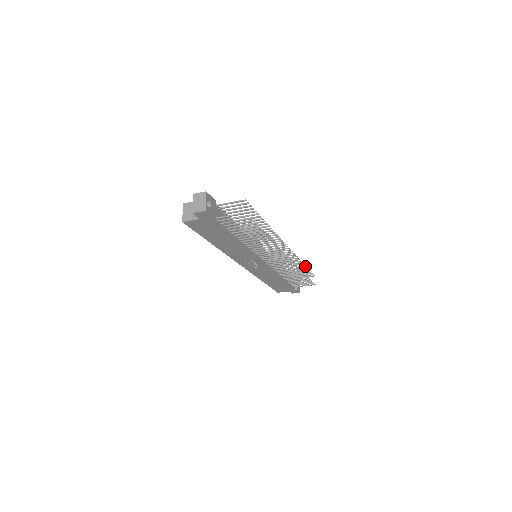
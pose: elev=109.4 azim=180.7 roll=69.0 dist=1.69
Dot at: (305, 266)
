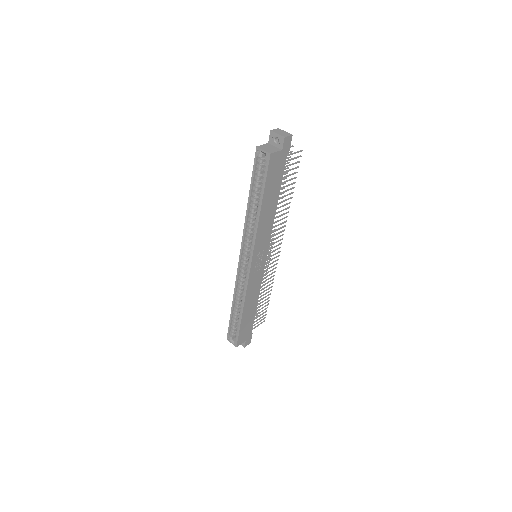
Dot at: occluded
